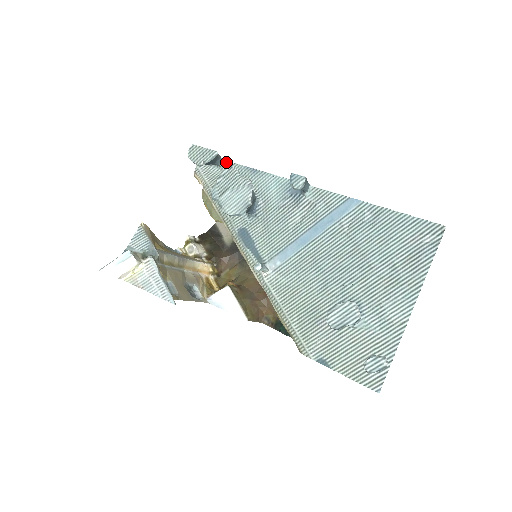
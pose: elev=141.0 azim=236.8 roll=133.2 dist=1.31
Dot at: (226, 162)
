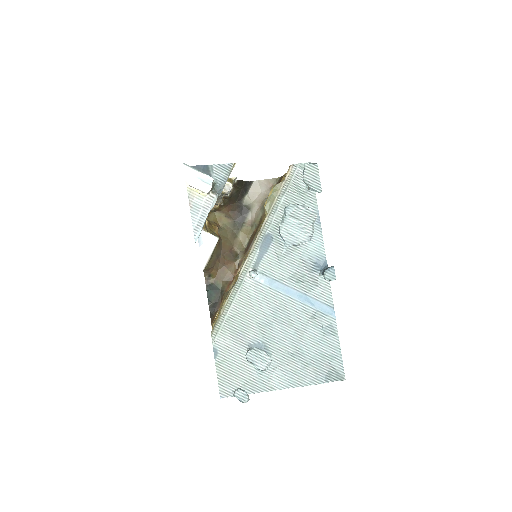
Dot at: (314, 191)
